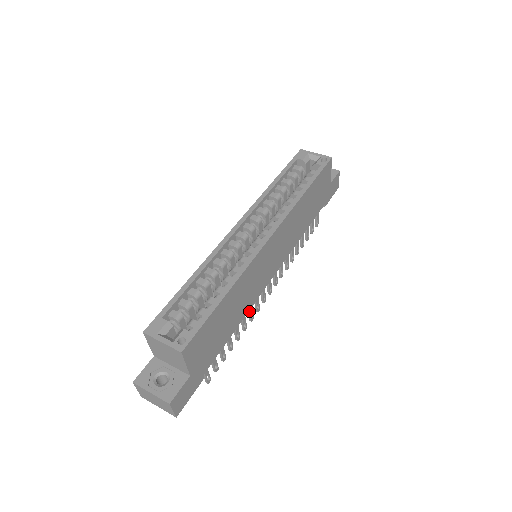
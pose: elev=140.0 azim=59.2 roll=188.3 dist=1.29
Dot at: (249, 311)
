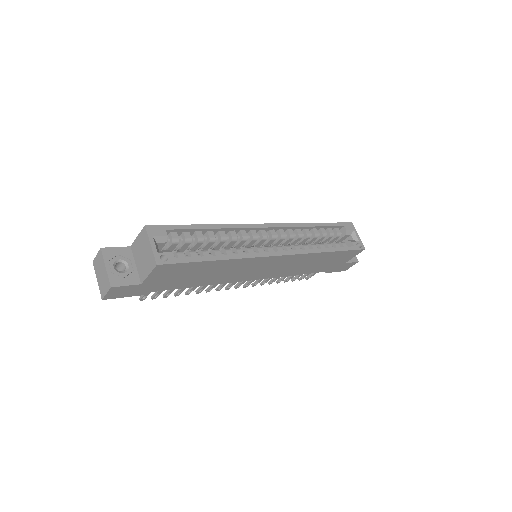
Dot at: occluded
